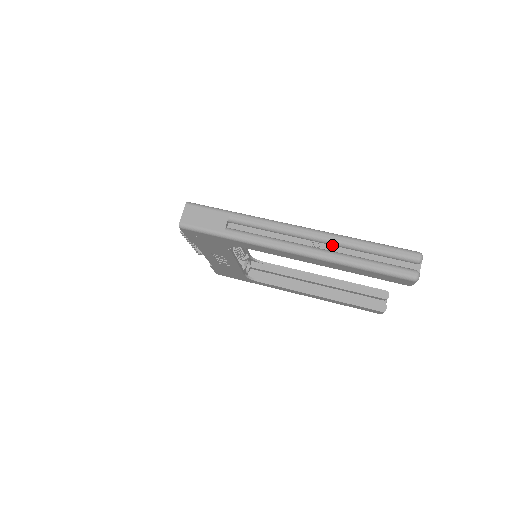
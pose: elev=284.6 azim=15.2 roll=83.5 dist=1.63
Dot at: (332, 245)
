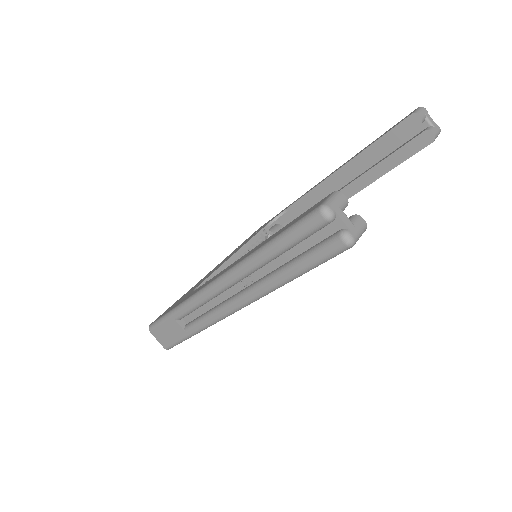
Dot at: (251, 273)
